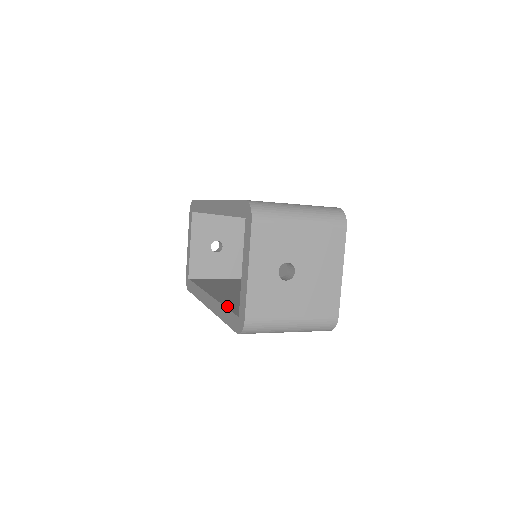
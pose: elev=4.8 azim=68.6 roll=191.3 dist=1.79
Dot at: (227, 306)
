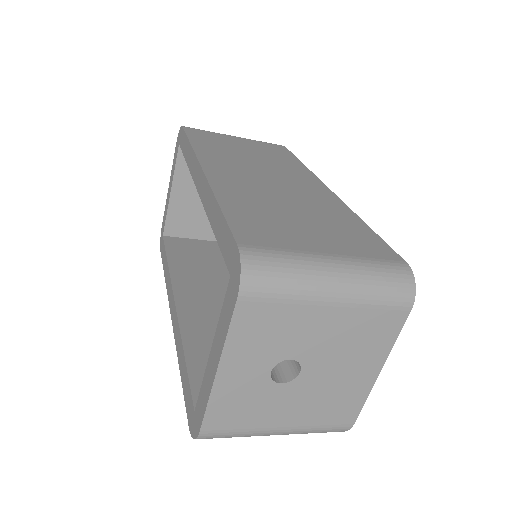
Dot at: (188, 357)
